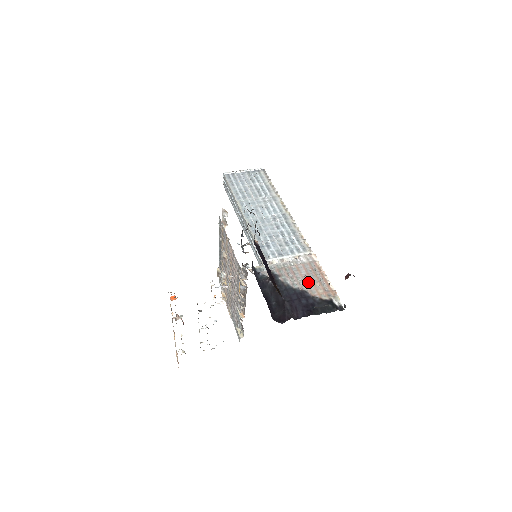
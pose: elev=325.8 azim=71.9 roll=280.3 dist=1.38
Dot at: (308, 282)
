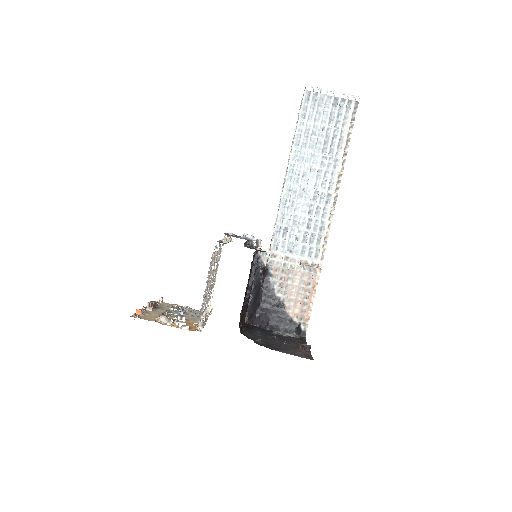
Dot at: (293, 296)
